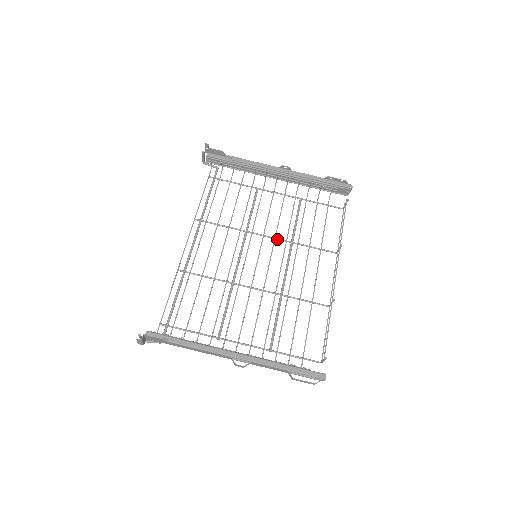
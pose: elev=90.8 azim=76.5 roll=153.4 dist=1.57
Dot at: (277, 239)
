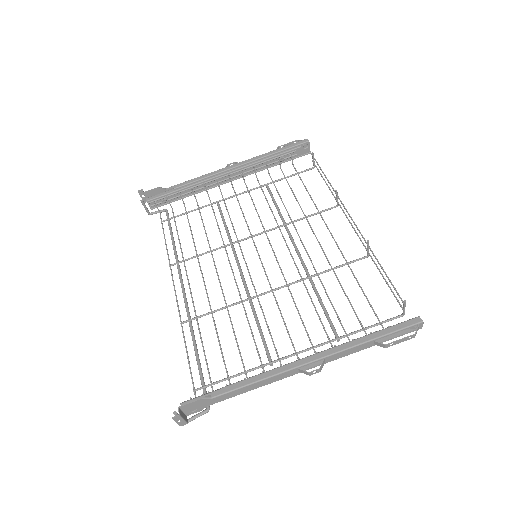
Dot at: (268, 231)
